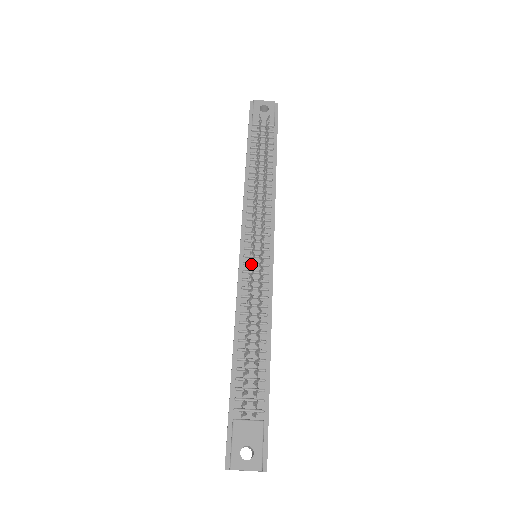
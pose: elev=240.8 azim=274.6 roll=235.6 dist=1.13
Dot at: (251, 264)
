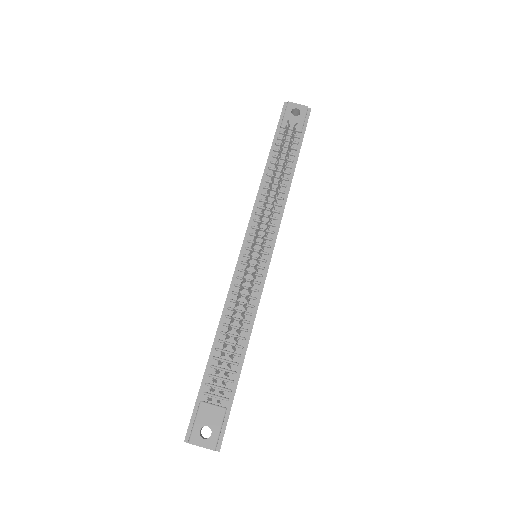
Dot at: occluded
